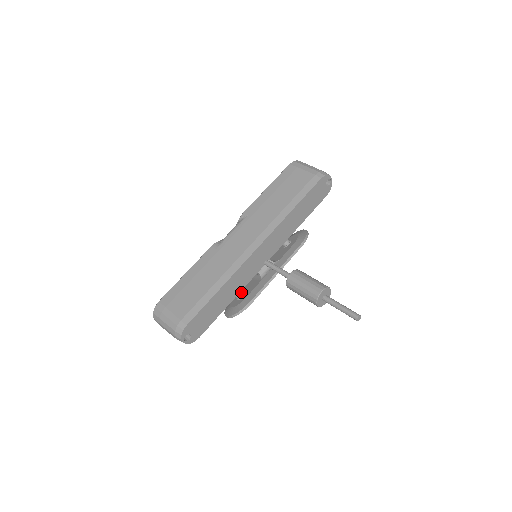
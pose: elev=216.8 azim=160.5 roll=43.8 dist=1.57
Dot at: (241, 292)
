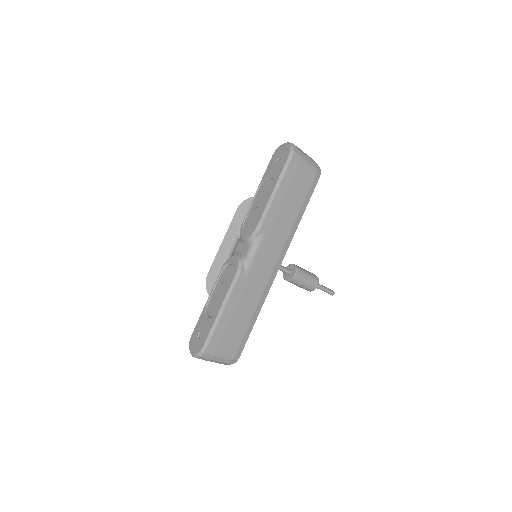
Dot at: occluded
